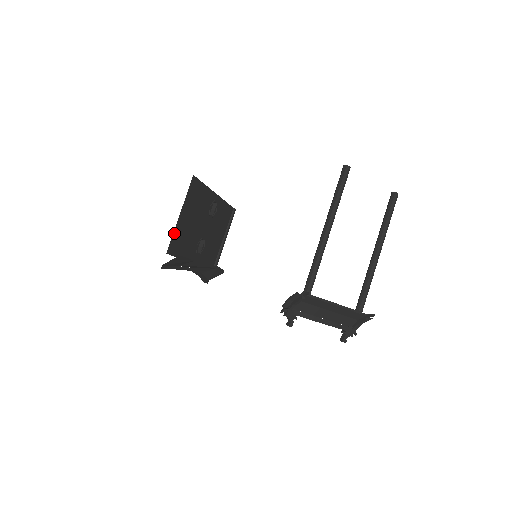
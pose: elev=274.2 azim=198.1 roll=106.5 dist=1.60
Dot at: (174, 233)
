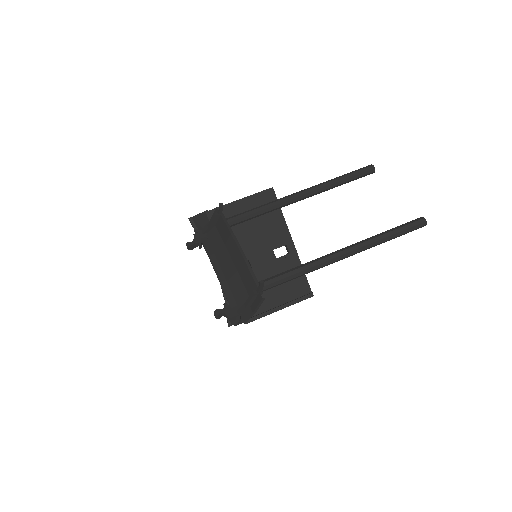
Dot at: occluded
